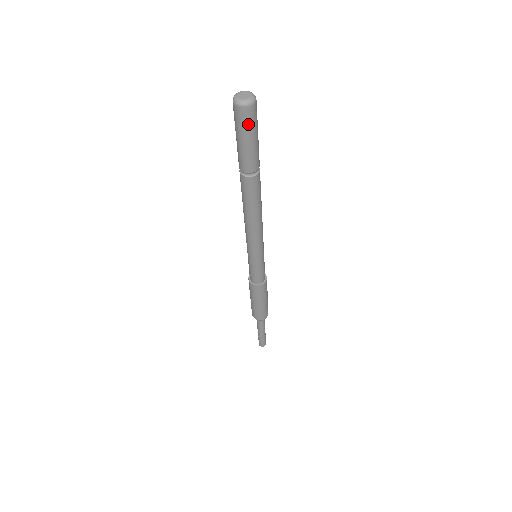
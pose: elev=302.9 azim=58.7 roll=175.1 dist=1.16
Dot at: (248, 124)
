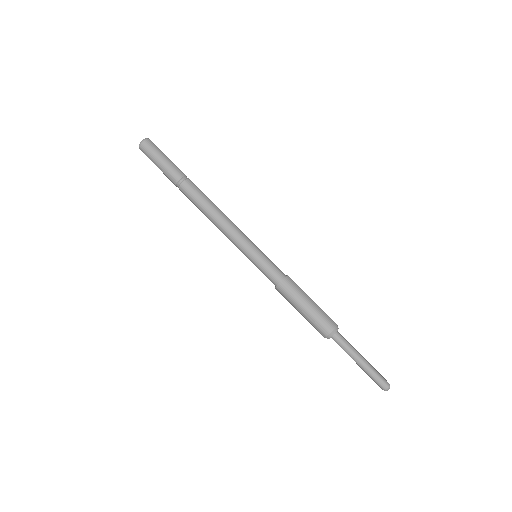
Dot at: (154, 149)
